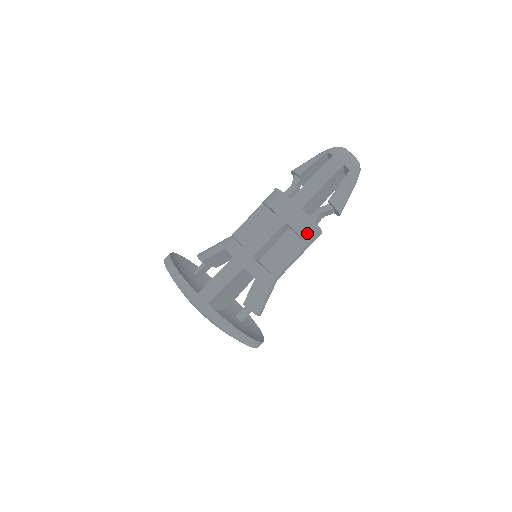
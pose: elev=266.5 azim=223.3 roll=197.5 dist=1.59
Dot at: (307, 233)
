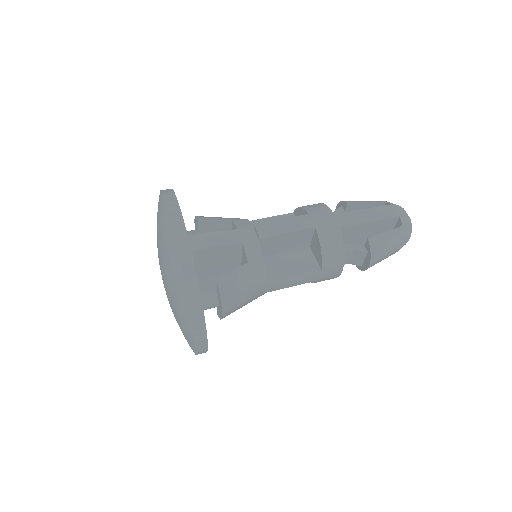
Dot at: (329, 255)
